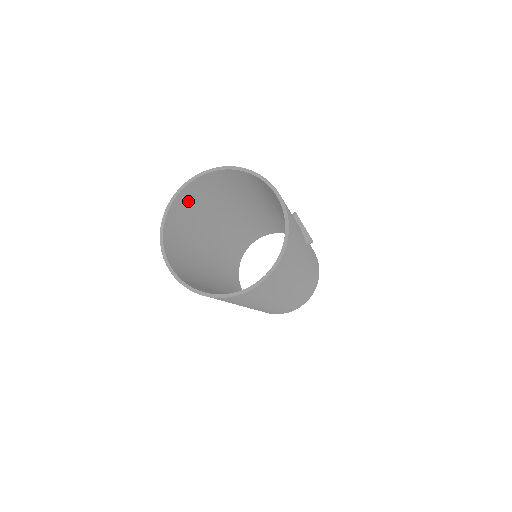
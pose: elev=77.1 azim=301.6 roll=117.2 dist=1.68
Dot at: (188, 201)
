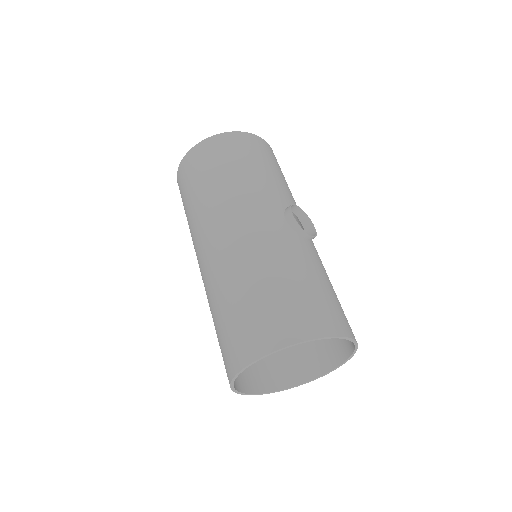
Dot at: (233, 347)
